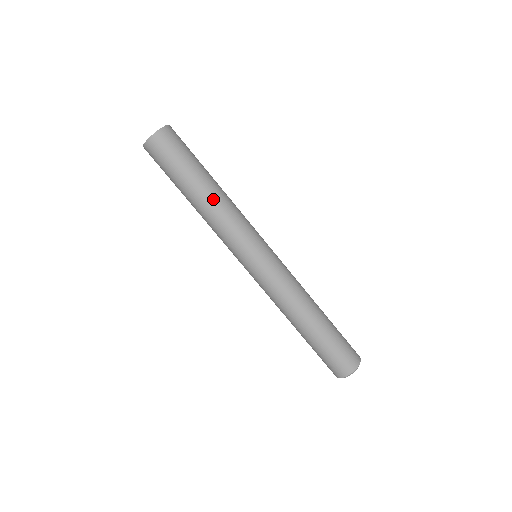
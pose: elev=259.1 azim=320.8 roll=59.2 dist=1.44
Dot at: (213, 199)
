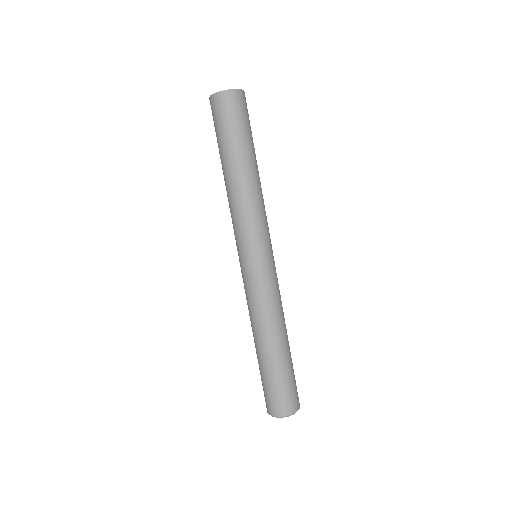
Dot at: (259, 179)
